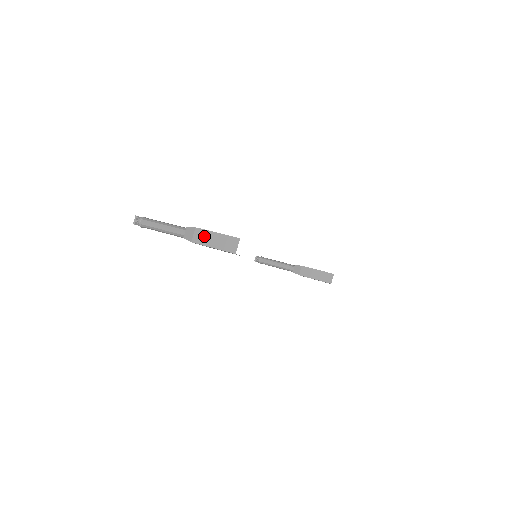
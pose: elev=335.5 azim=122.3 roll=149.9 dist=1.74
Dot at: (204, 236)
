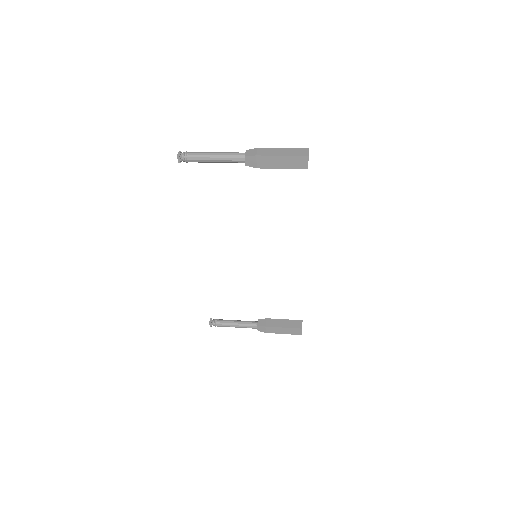
Dot at: (270, 151)
